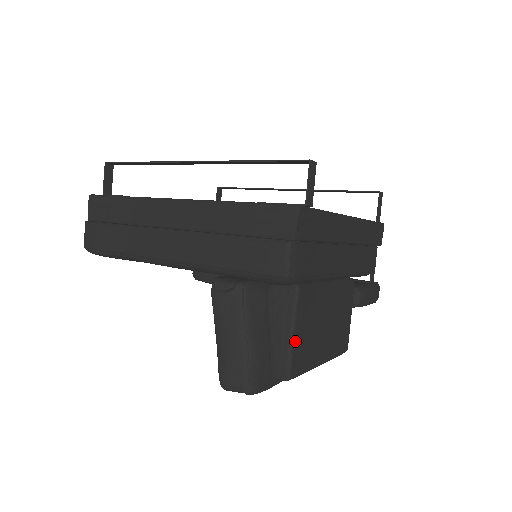
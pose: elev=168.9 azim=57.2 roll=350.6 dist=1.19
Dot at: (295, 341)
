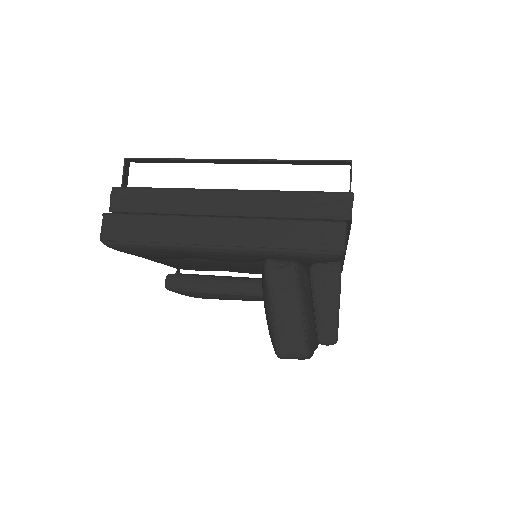
Dot at: occluded
